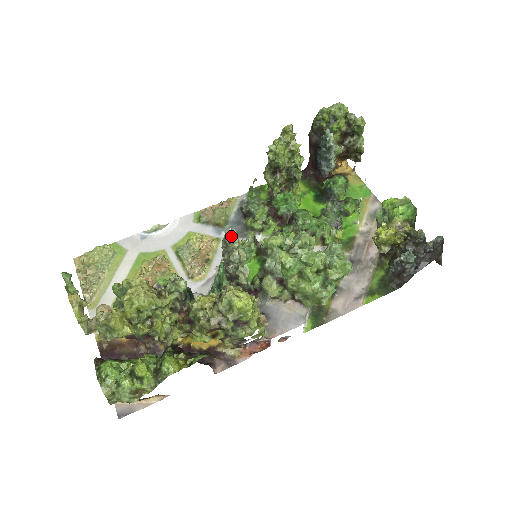
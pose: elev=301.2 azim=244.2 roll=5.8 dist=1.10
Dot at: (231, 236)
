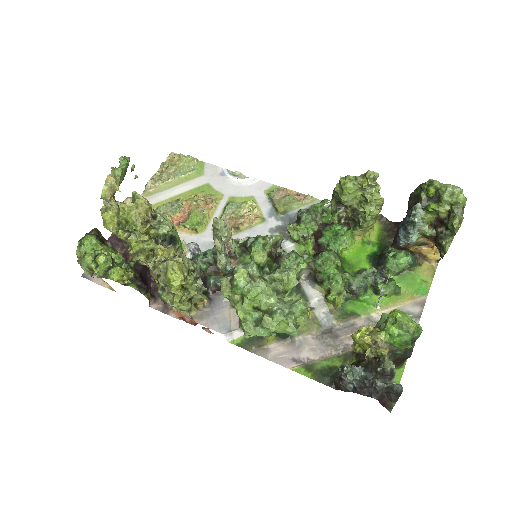
Dot at: (217, 224)
